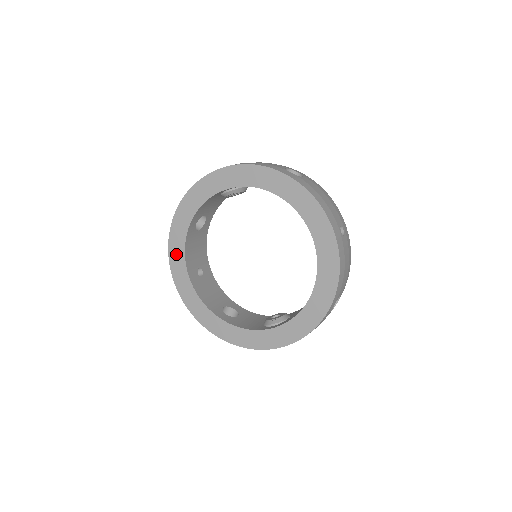
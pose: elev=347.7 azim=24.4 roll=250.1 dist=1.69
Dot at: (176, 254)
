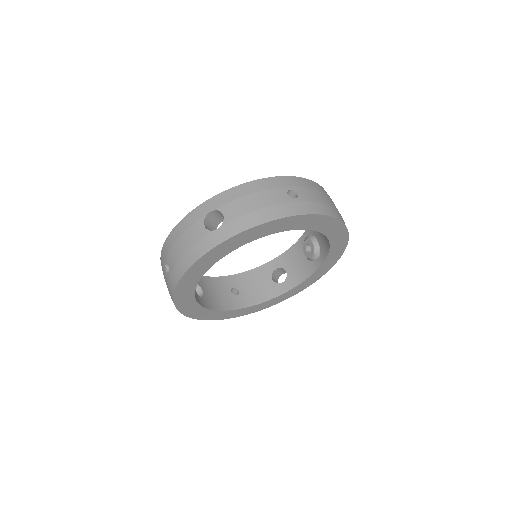
Dot at: (218, 316)
